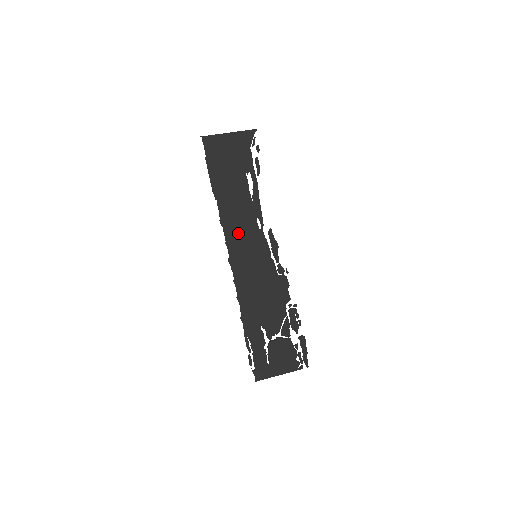
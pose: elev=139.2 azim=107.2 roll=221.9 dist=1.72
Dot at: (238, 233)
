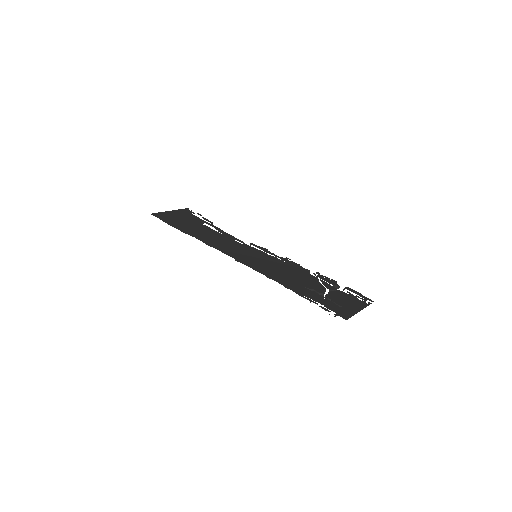
Dot at: (228, 248)
